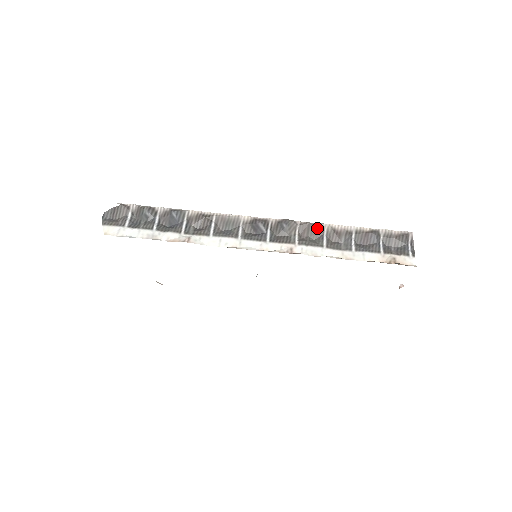
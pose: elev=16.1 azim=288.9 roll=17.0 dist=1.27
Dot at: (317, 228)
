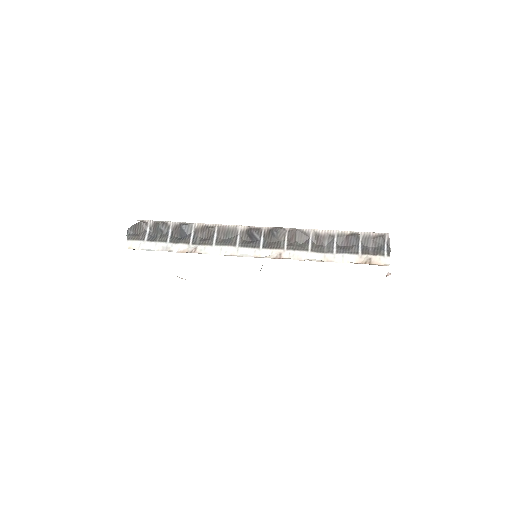
Dot at: (303, 234)
